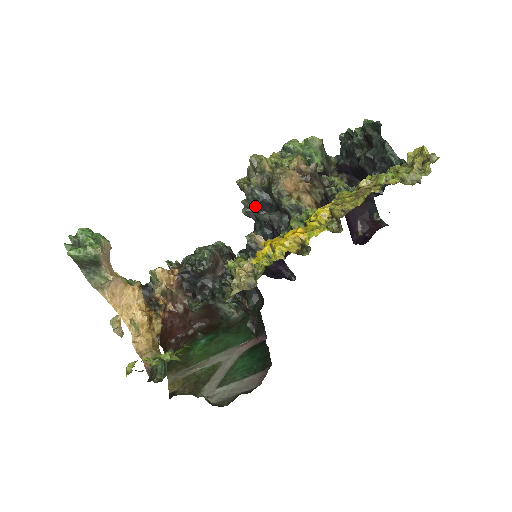
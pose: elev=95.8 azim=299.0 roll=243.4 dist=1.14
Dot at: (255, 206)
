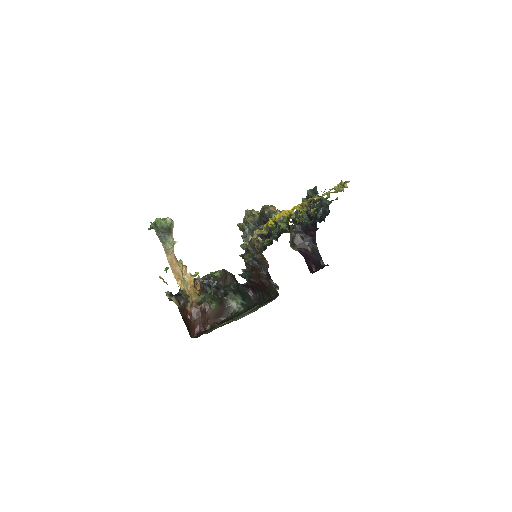
Dot at: (251, 235)
